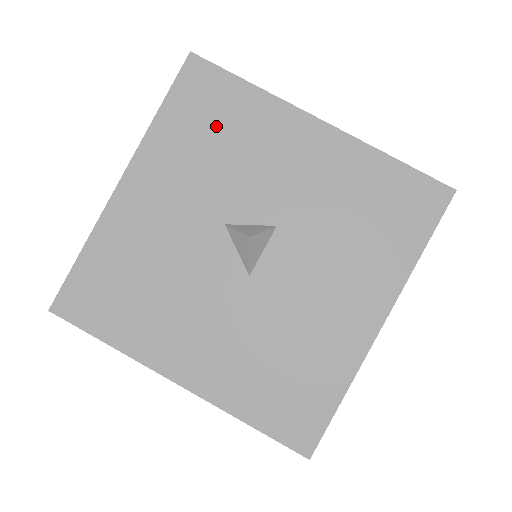
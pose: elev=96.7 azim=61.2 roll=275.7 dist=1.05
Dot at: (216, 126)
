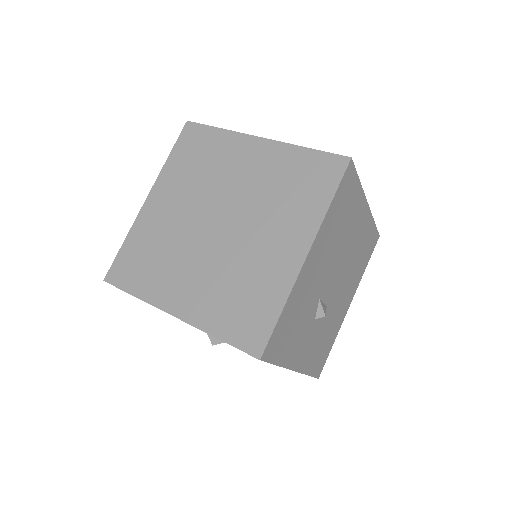
Dot at: occluded
